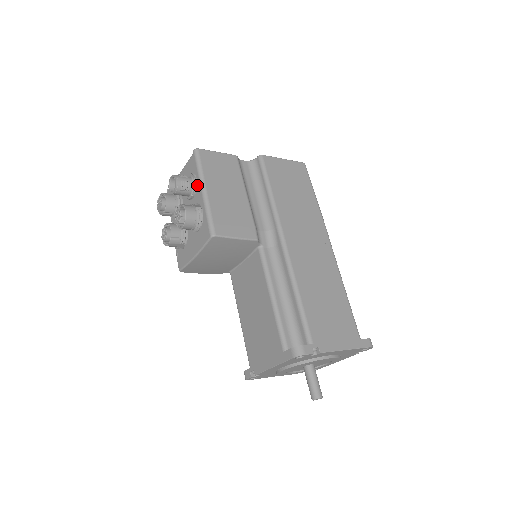
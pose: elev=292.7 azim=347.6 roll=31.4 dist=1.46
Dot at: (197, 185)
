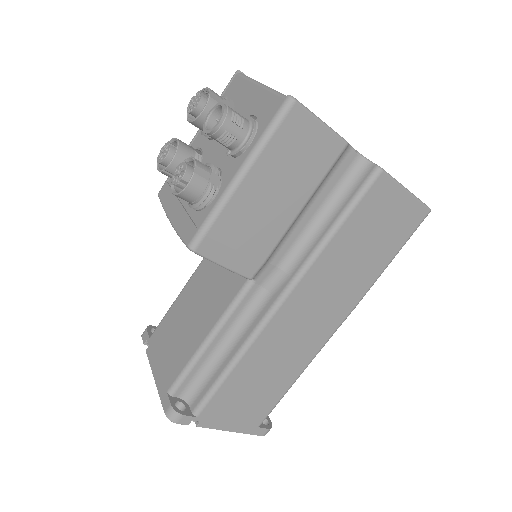
Dot at: (243, 153)
